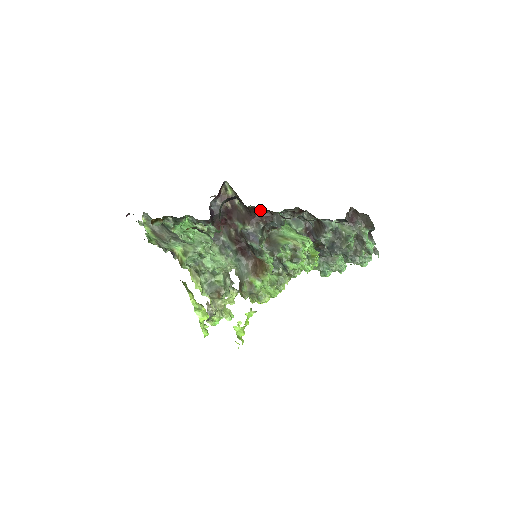
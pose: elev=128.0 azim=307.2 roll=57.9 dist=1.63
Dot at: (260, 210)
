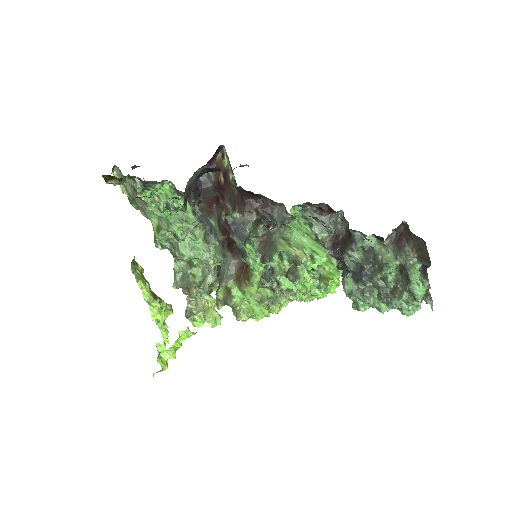
Dot at: (255, 195)
